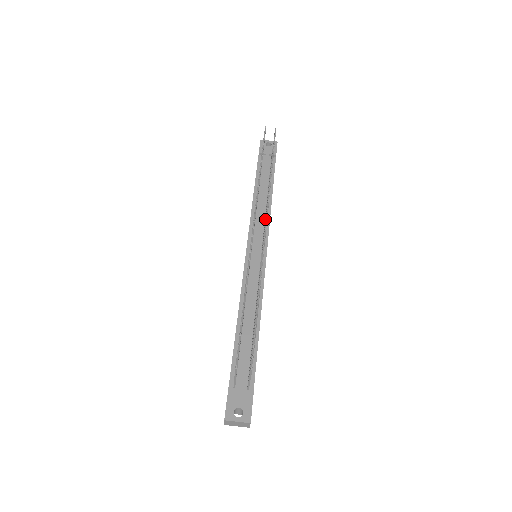
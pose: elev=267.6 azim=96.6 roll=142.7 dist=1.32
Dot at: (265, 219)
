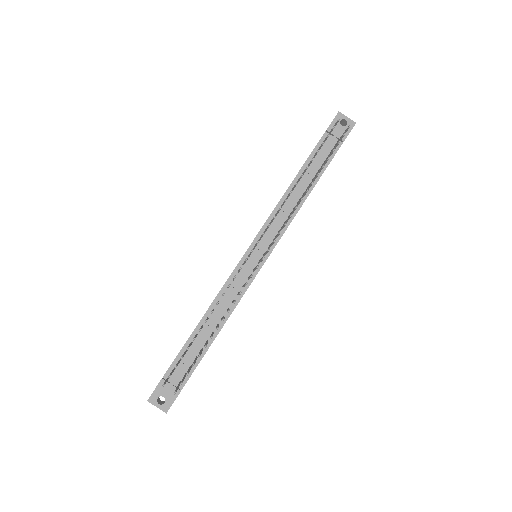
Dot at: (276, 236)
